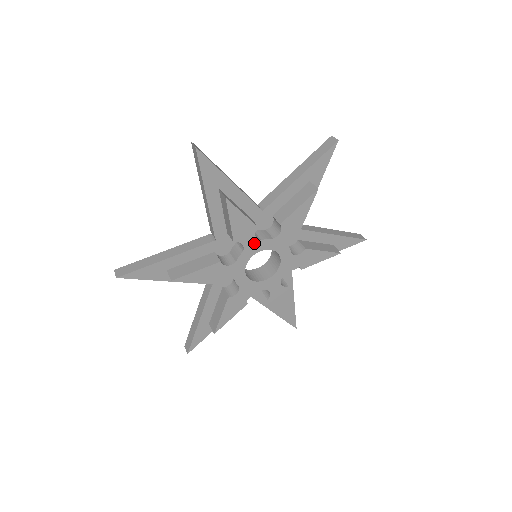
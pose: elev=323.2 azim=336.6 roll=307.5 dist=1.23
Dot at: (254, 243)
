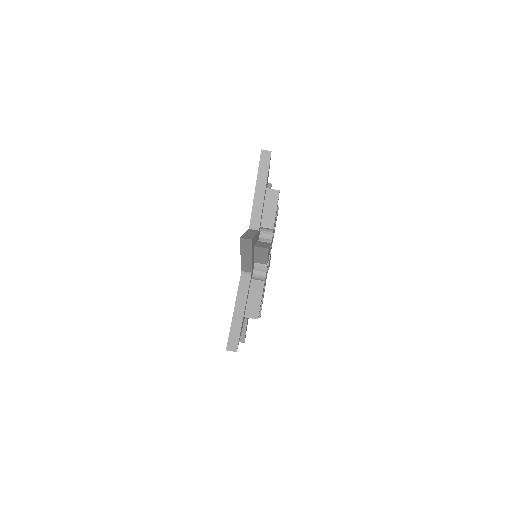
Dot at: (269, 253)
